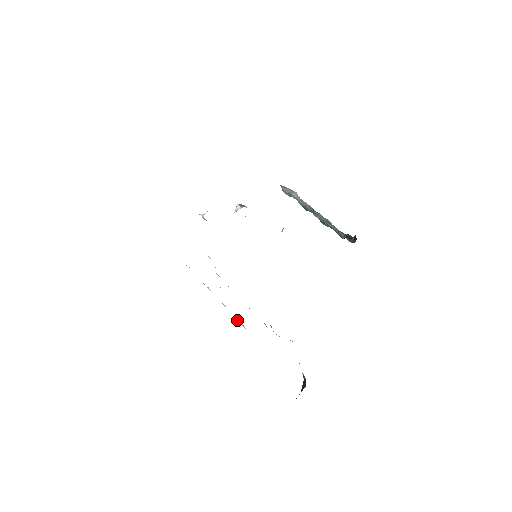
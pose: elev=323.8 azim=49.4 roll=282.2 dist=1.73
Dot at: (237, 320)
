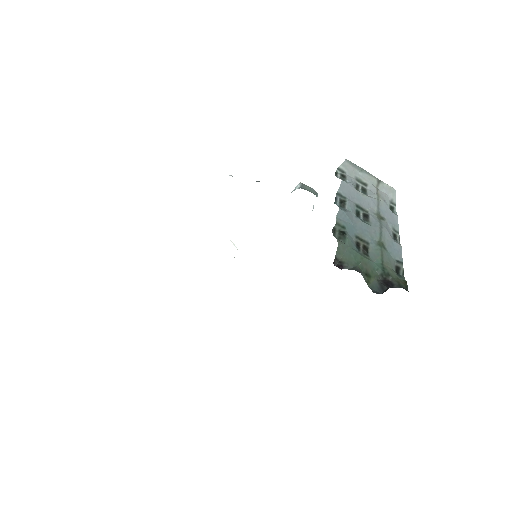
Dot at: occluded
